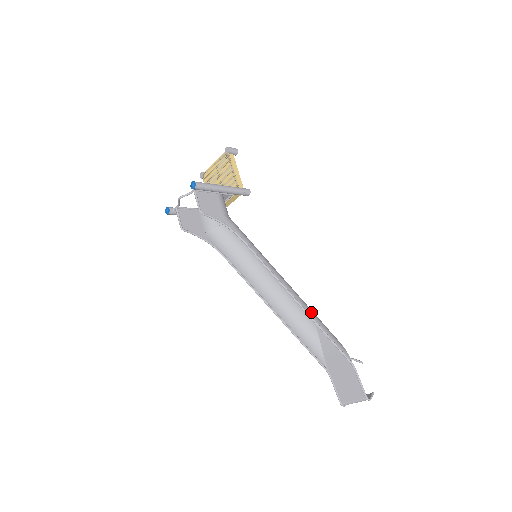
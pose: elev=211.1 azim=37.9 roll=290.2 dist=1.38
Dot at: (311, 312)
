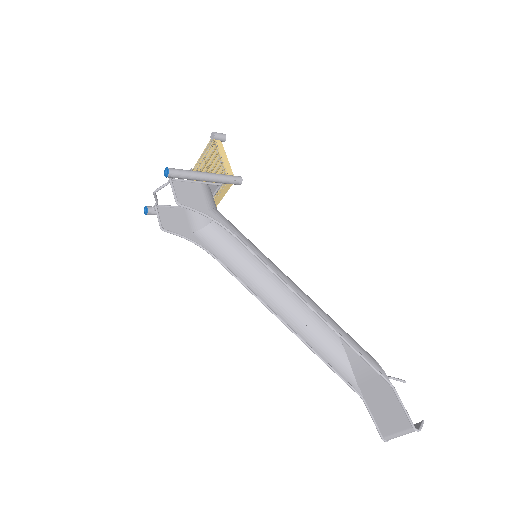
Dot at: (329, 319)
